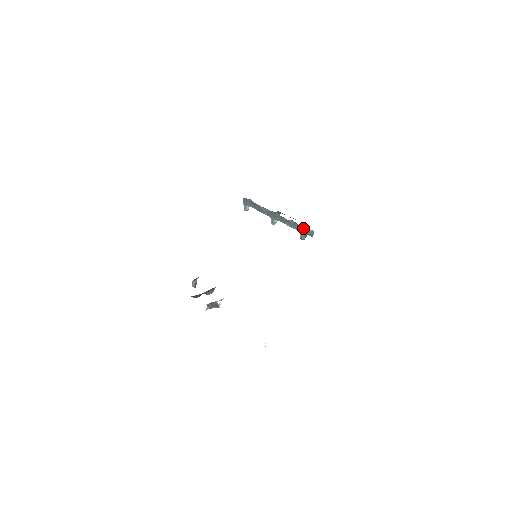
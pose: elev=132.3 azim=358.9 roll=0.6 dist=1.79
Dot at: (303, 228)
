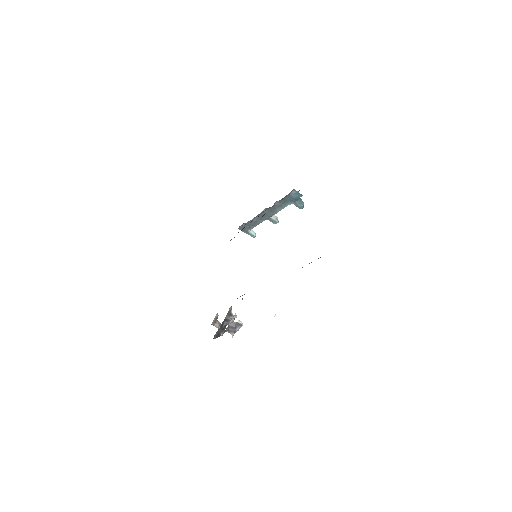
Dot at: (287, 197)
